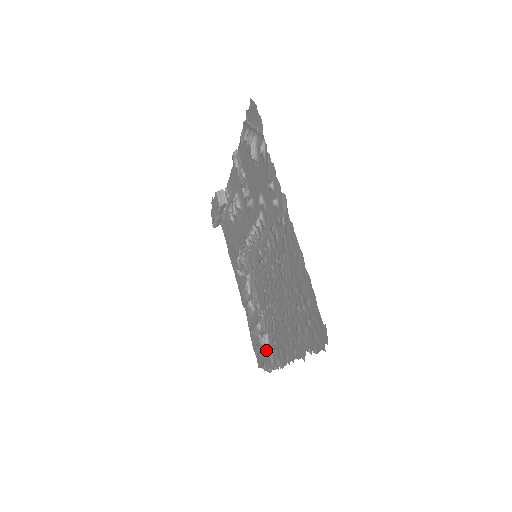
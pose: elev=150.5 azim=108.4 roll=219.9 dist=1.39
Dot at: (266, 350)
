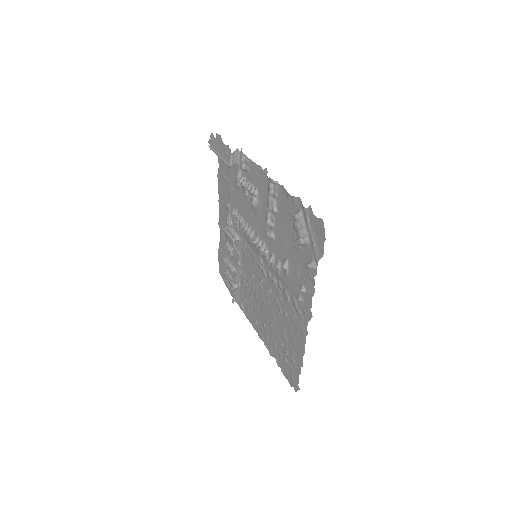
Dot at: occluded
